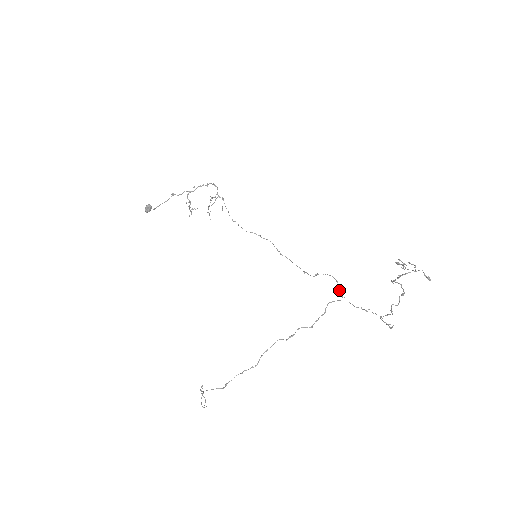
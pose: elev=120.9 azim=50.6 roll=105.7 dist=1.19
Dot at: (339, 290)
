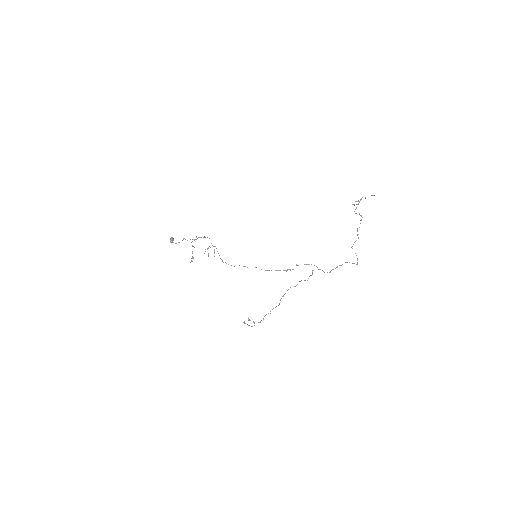
Dot at: occluded
